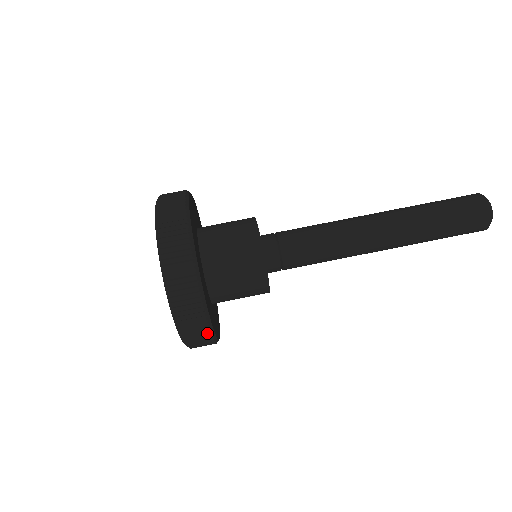
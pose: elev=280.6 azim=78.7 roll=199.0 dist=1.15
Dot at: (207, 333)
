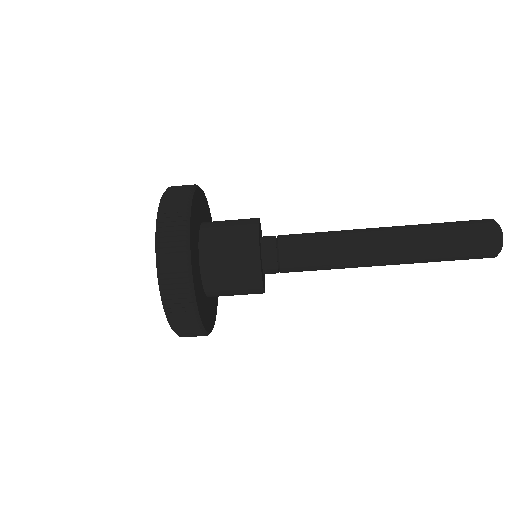
Dot at: occluded
